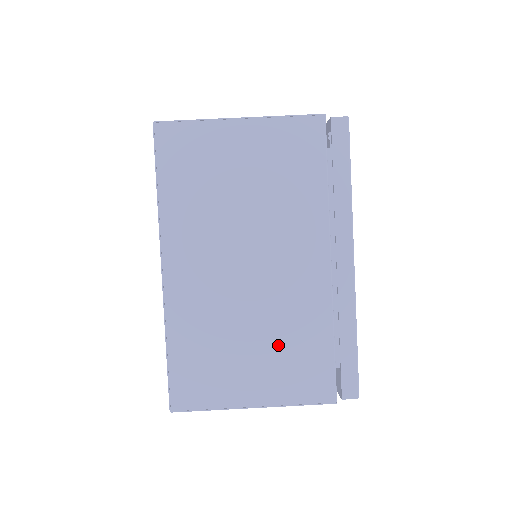
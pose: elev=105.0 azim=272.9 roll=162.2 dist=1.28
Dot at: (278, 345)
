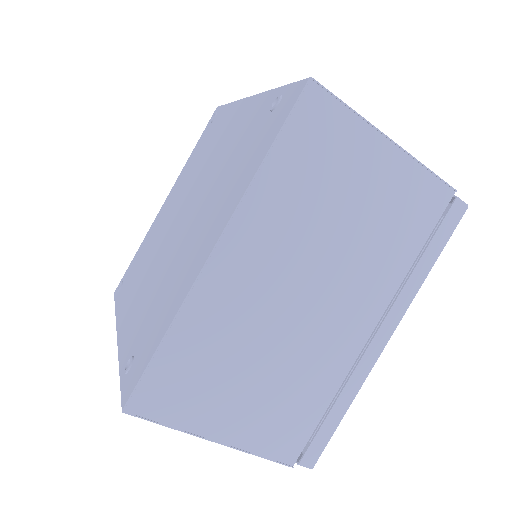
Dot at: (278, 389)
